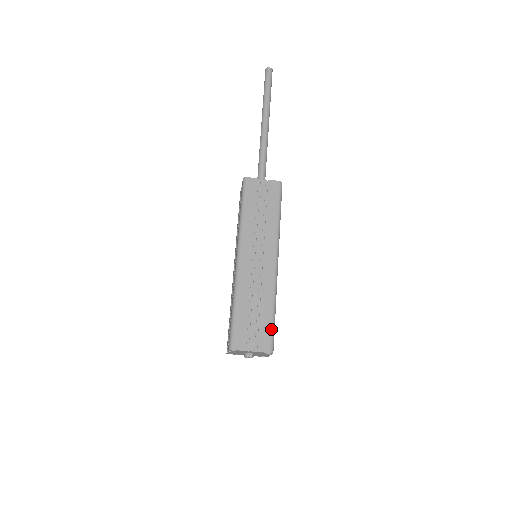
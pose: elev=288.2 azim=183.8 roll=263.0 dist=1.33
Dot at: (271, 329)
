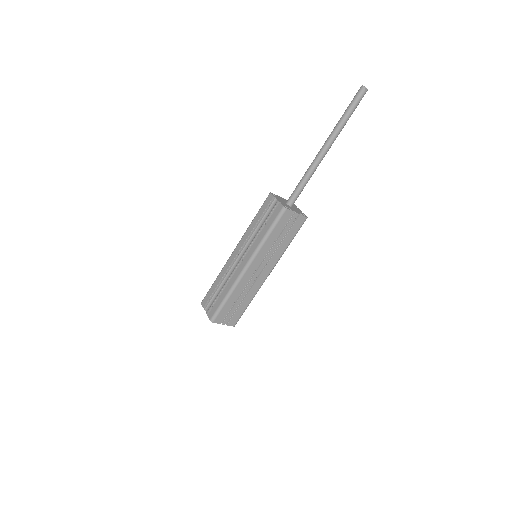
Dot at: (242, 314)
